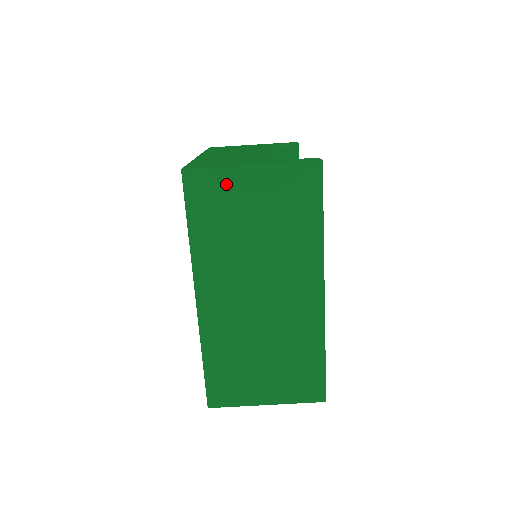
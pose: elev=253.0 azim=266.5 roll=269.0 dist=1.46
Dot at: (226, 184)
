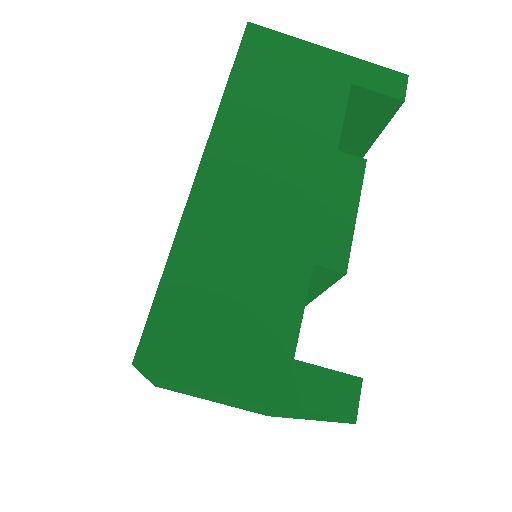
Dot at: (202, 384)
